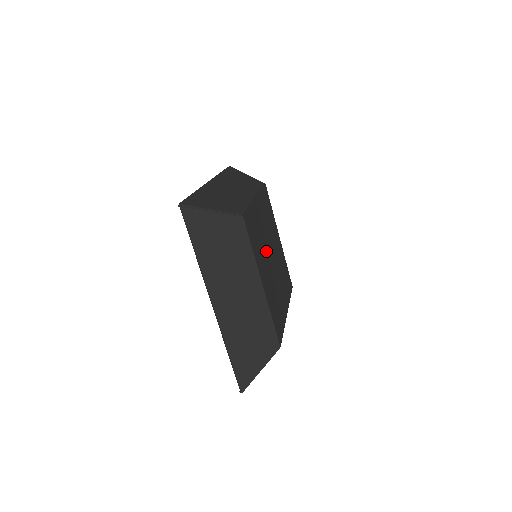
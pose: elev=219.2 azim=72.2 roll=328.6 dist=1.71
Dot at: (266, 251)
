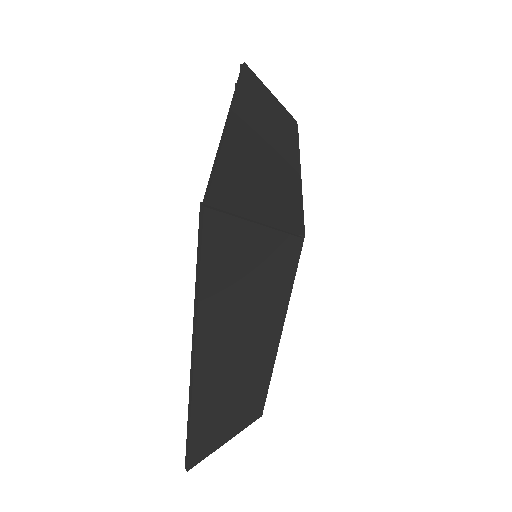
Dot at: occluded
